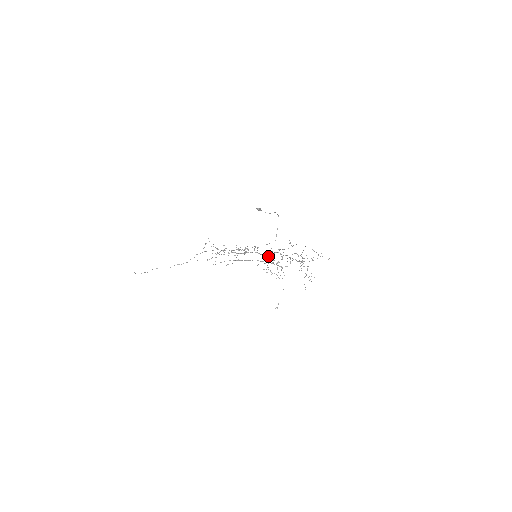
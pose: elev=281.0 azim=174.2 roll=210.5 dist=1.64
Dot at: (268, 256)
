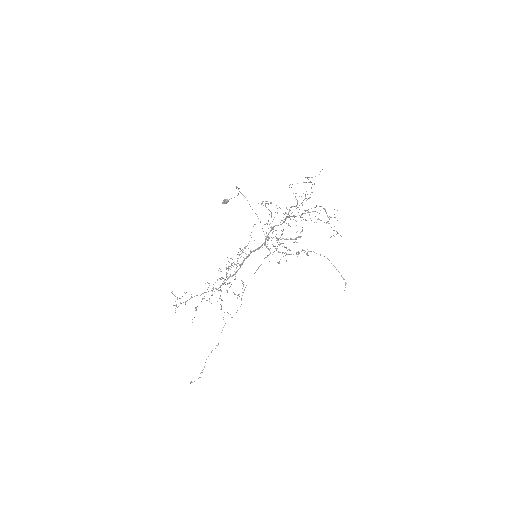
Dot at: (265, 243)
